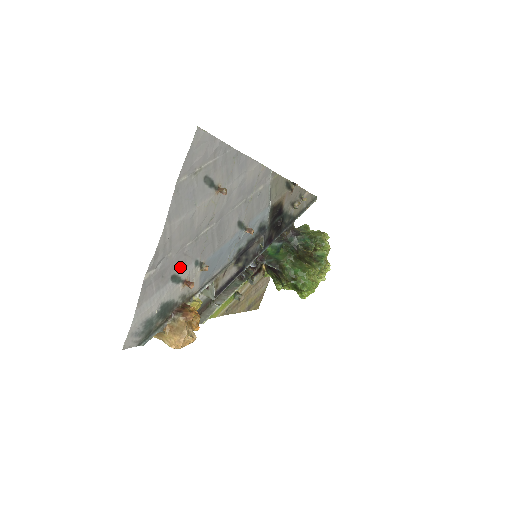
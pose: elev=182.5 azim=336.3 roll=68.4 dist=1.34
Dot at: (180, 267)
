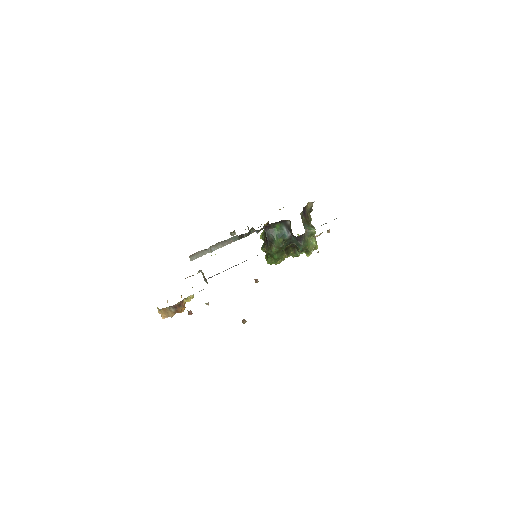
Dot at: occluded
